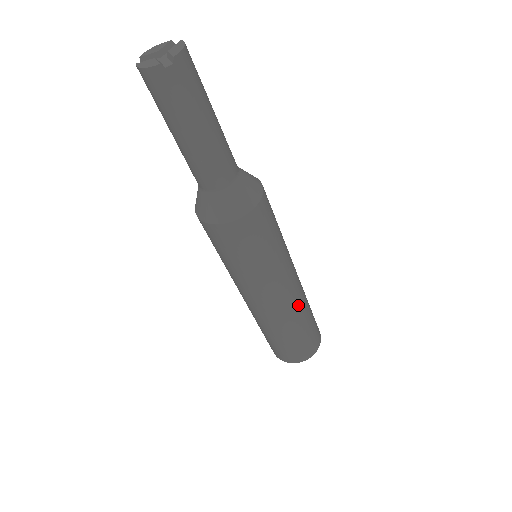
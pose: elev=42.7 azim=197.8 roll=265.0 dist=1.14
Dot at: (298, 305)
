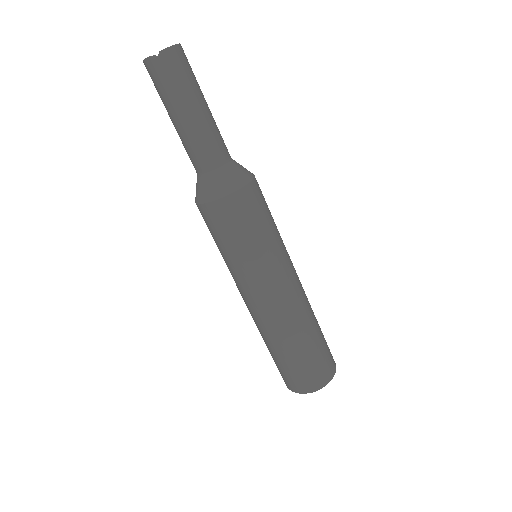
Dot at: (290, 320)
